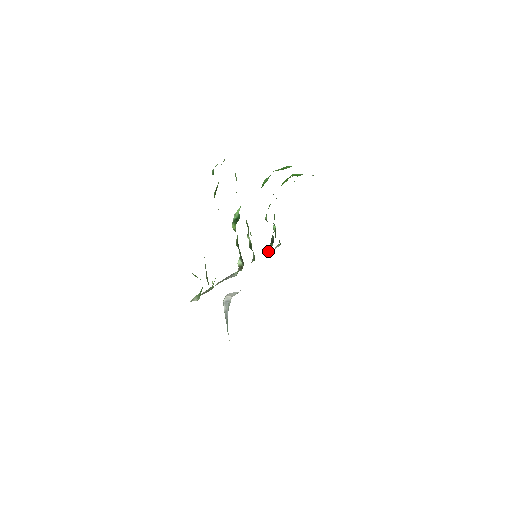
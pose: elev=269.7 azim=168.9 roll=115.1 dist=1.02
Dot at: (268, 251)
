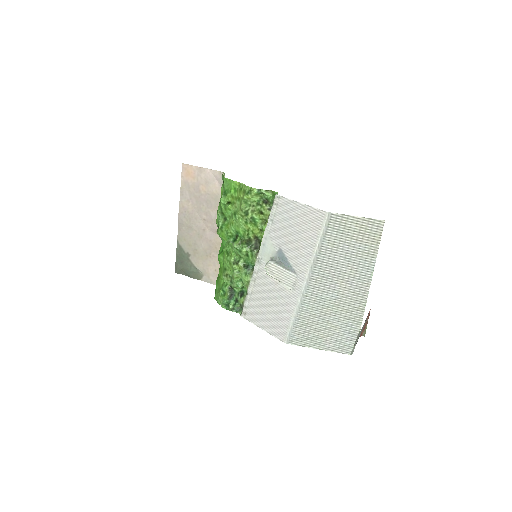
Dot at: (246, 294)
